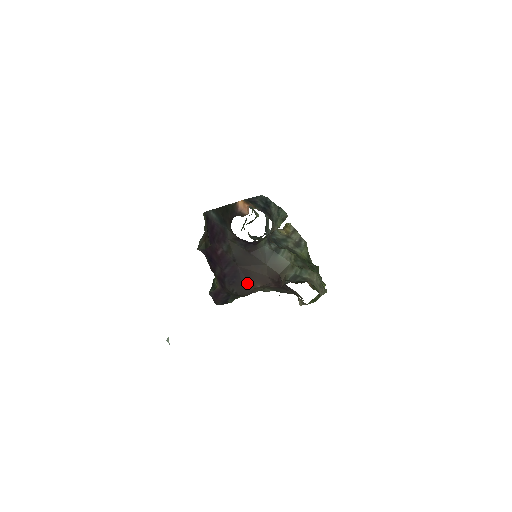
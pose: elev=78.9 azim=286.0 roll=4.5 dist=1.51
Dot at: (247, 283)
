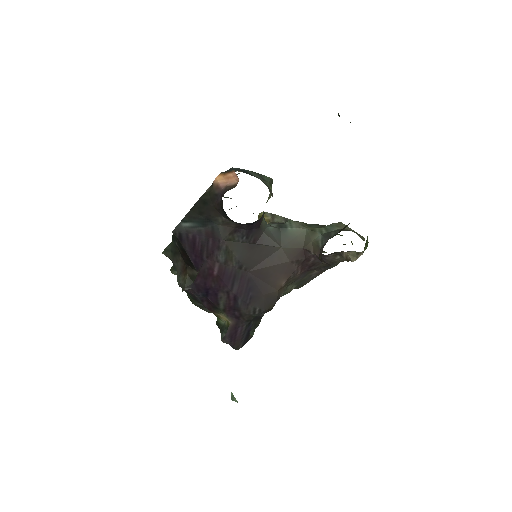
Dot at: (268, 288)
